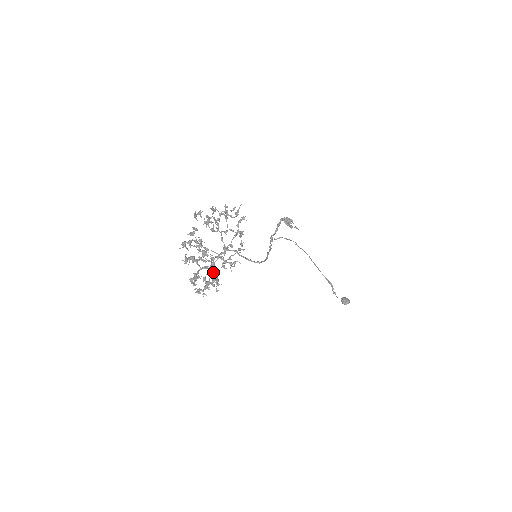
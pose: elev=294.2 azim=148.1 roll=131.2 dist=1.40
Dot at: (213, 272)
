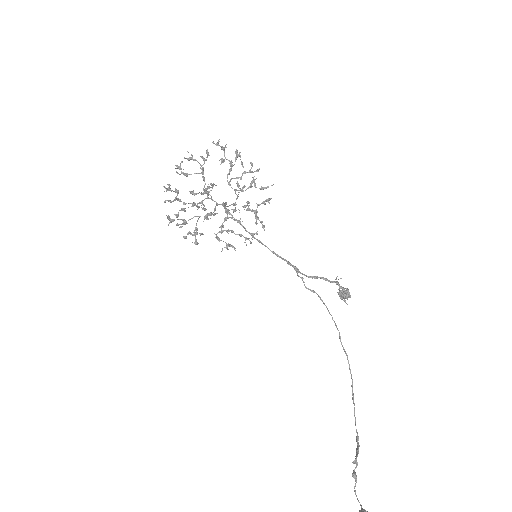
Dot at: (198, 219)
